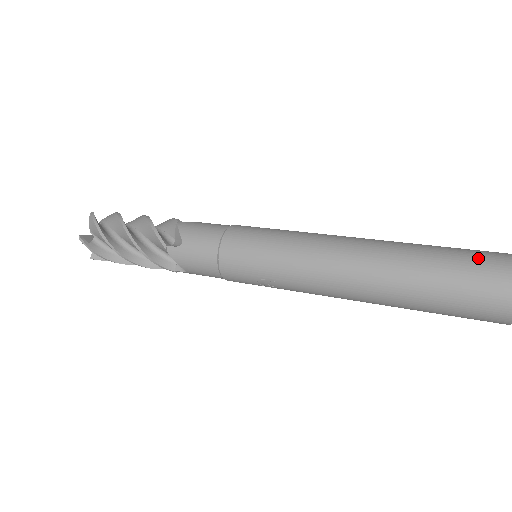
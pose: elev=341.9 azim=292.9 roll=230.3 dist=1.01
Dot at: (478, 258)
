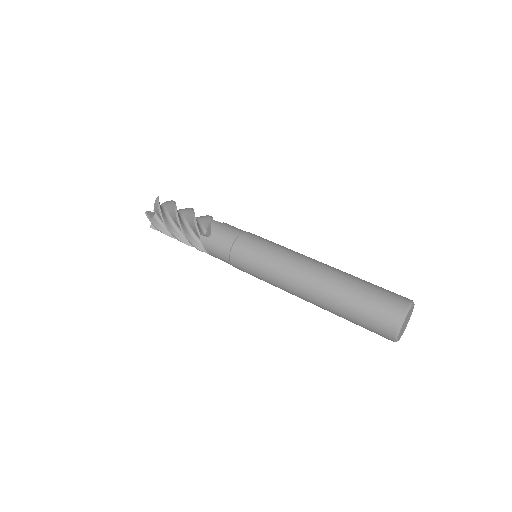
Dot at: (373, 321)
